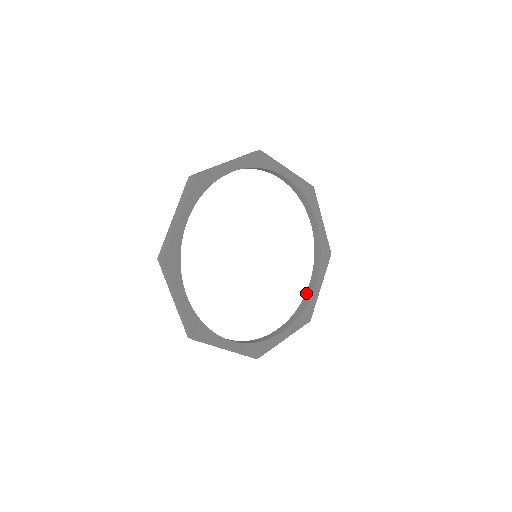
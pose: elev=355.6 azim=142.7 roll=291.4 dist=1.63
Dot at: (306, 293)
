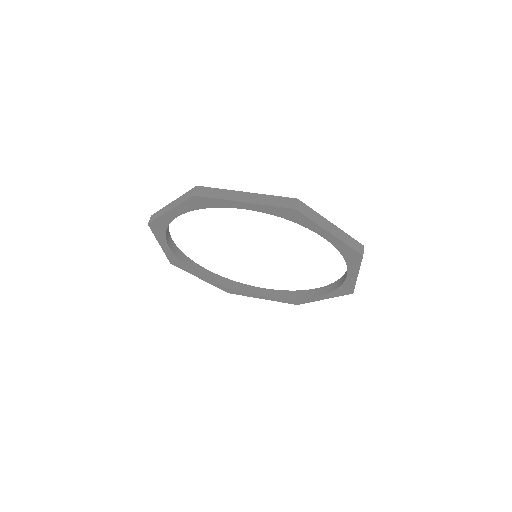
Dot at: (345, 272)
